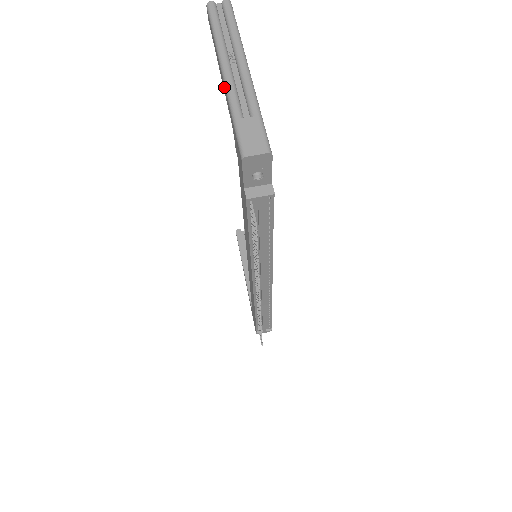
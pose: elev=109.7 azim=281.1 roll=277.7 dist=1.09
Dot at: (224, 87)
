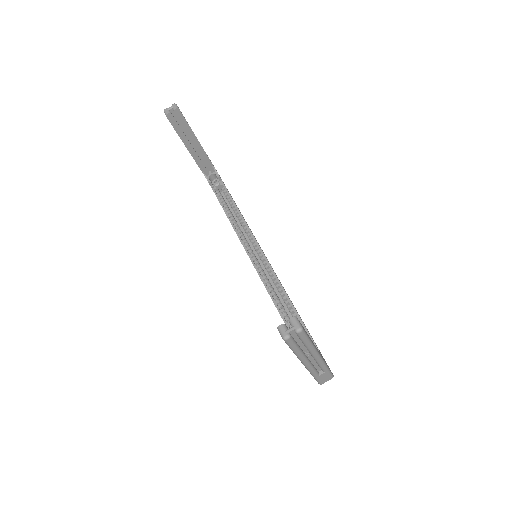
Dot at: occluded
